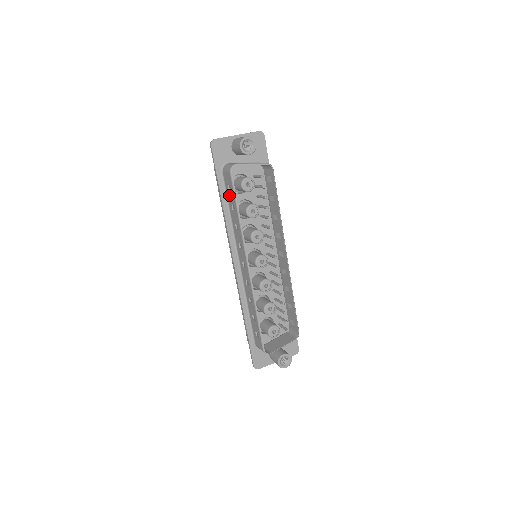
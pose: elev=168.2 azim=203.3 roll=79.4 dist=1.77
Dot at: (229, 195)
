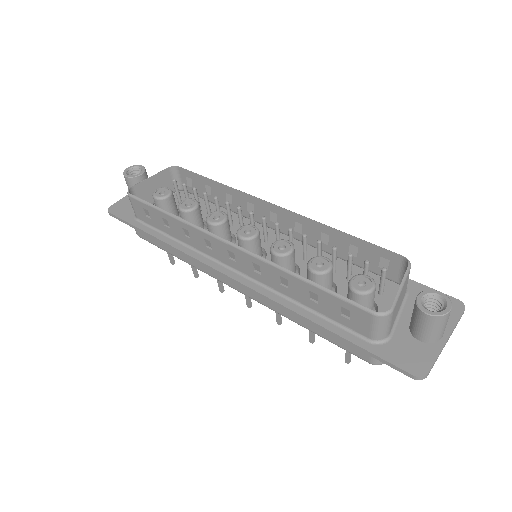
Dot at: (155, 222)
